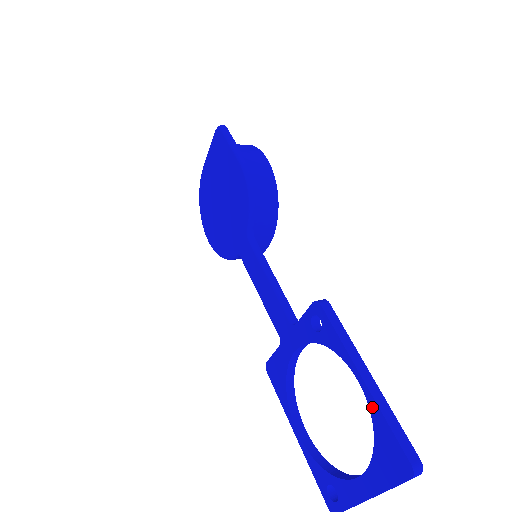
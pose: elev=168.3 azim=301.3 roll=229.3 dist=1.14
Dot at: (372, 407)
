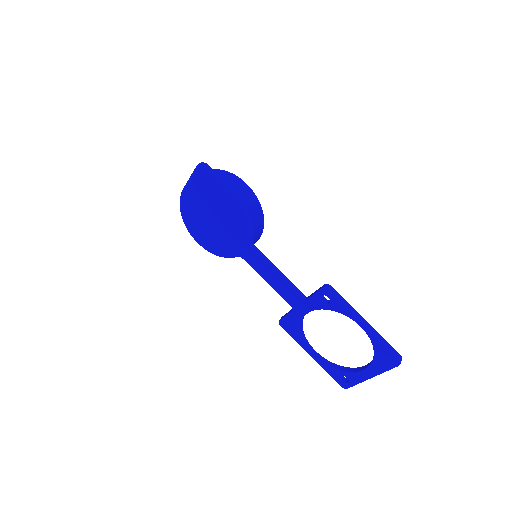
Dot at: (372, 338)
